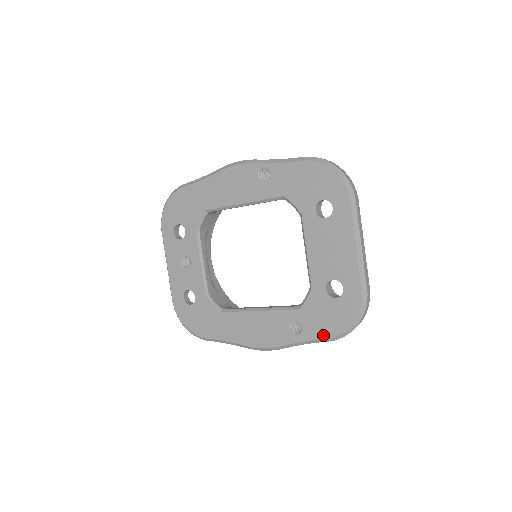
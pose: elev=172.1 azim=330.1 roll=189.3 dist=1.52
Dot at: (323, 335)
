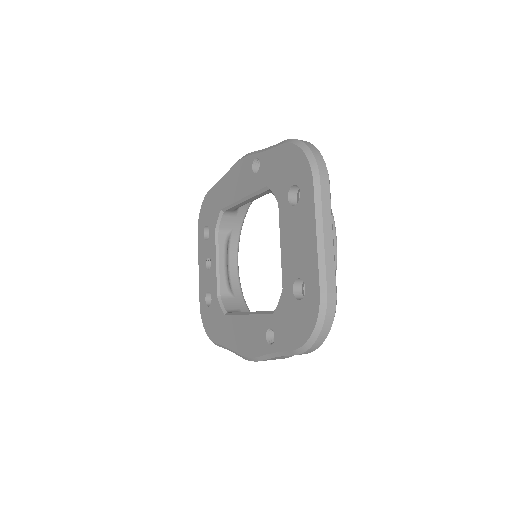
Dot at: (289, 346)
